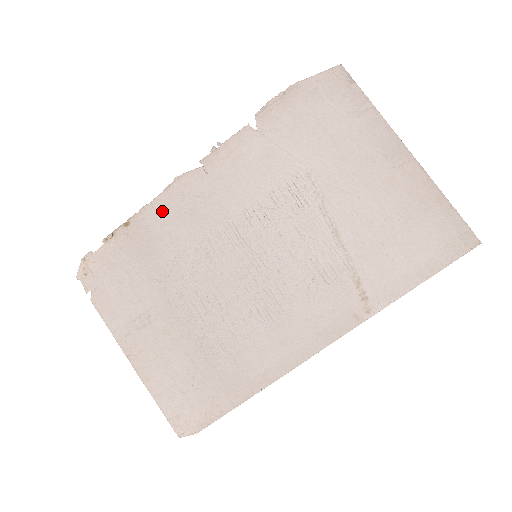
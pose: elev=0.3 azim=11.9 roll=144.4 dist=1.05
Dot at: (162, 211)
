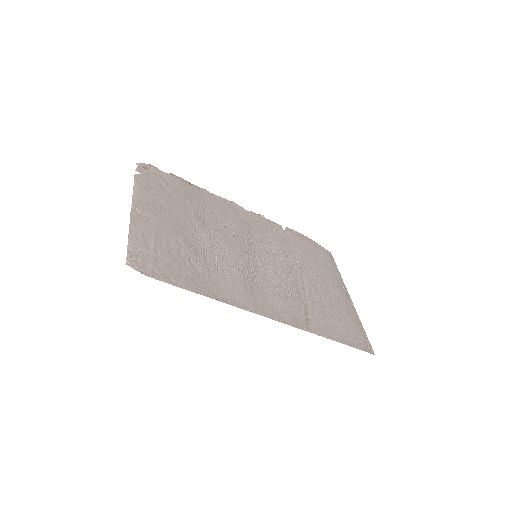
Dot at: (216, 200)
